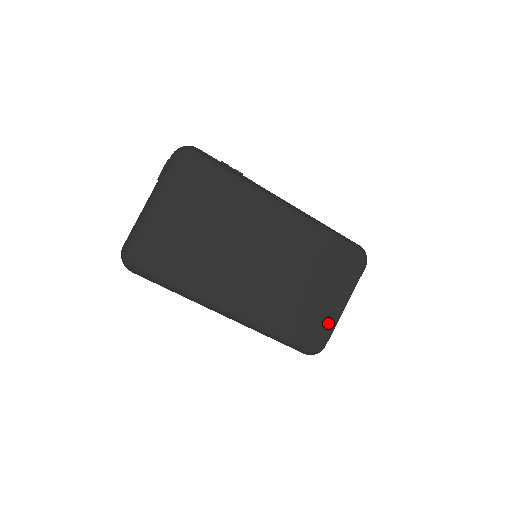
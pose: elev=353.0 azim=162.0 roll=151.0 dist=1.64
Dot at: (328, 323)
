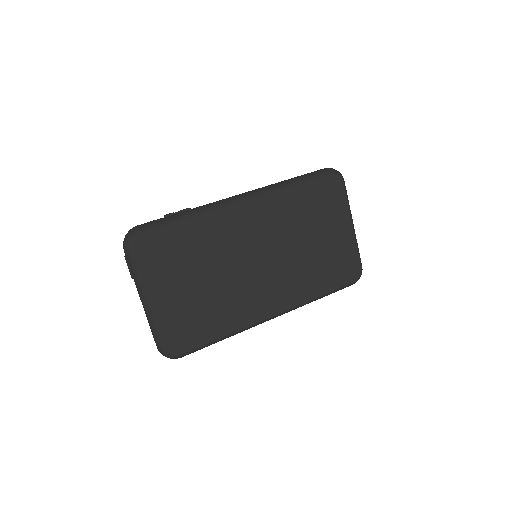
Dot at: (351, 250)
